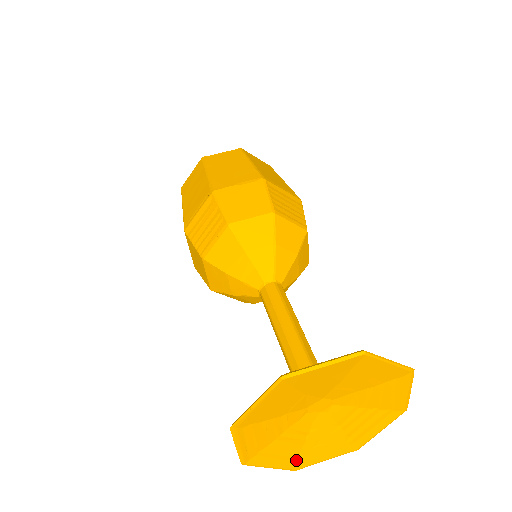
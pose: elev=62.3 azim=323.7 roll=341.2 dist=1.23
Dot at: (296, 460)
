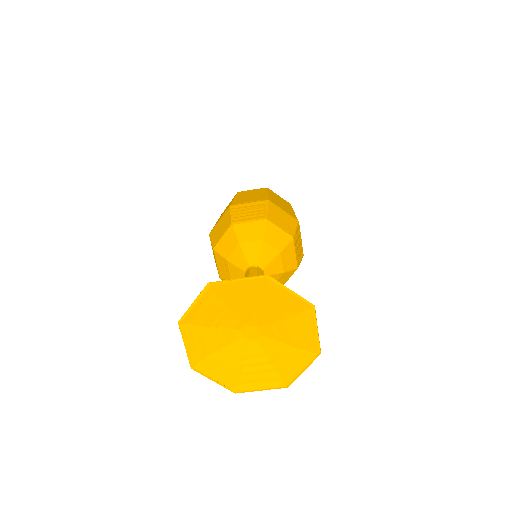
Dot at: (200, 359)
